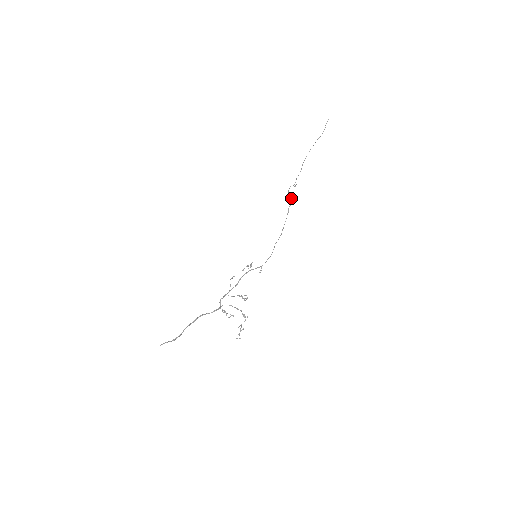
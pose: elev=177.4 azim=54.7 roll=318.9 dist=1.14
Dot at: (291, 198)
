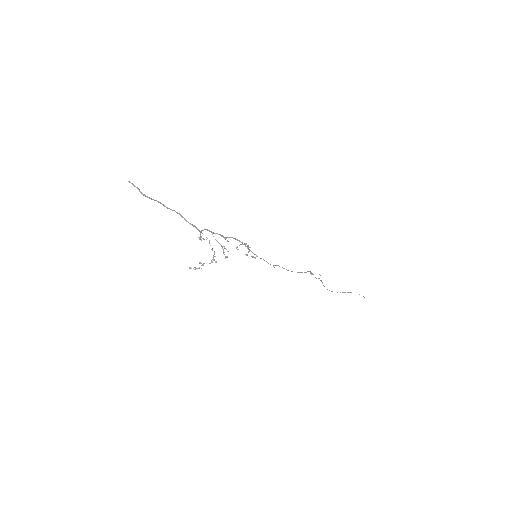
Dot at: (311, 272)
